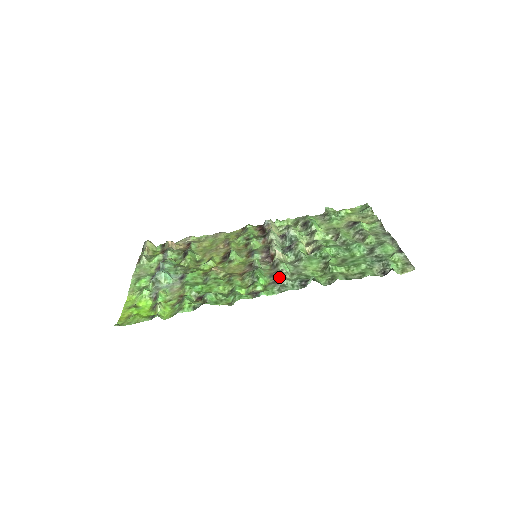
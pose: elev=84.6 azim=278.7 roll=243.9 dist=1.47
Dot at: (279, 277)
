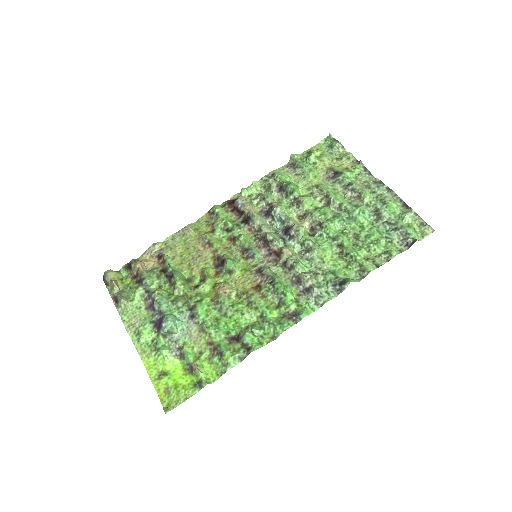
Dot at: (305, 285)
